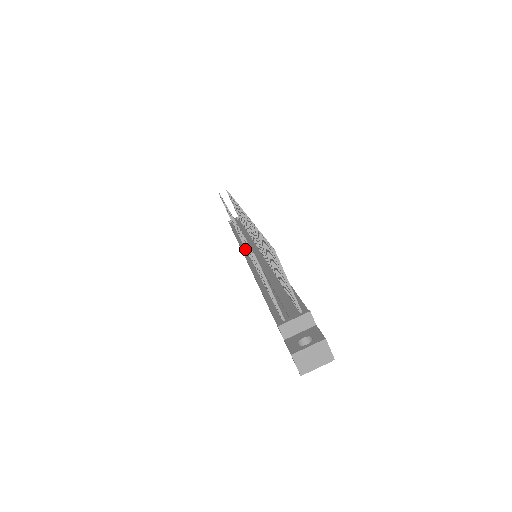
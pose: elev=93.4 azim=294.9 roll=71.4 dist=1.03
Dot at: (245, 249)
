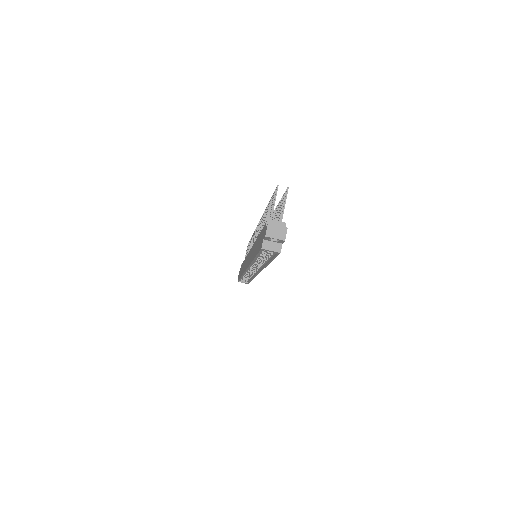
Dot at: occluded
